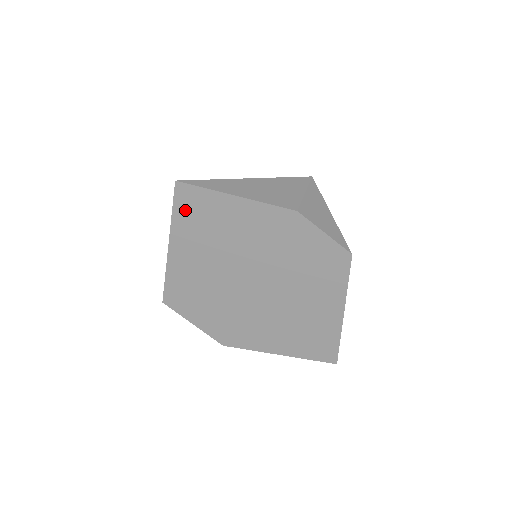
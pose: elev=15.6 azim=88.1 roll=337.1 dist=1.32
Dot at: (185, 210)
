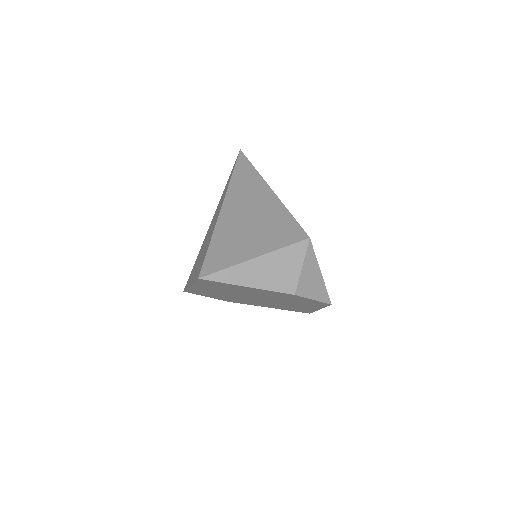
Dot at: (205, 283)
